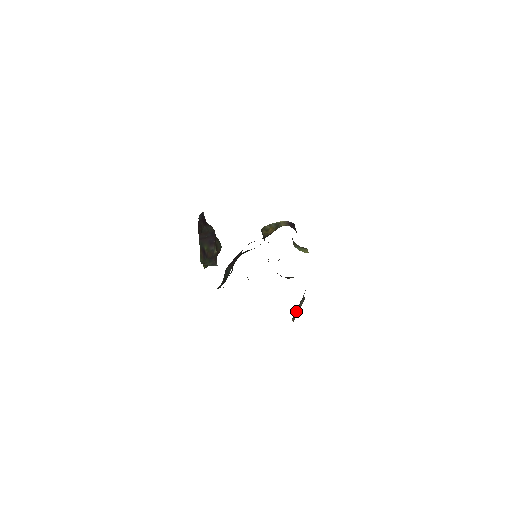
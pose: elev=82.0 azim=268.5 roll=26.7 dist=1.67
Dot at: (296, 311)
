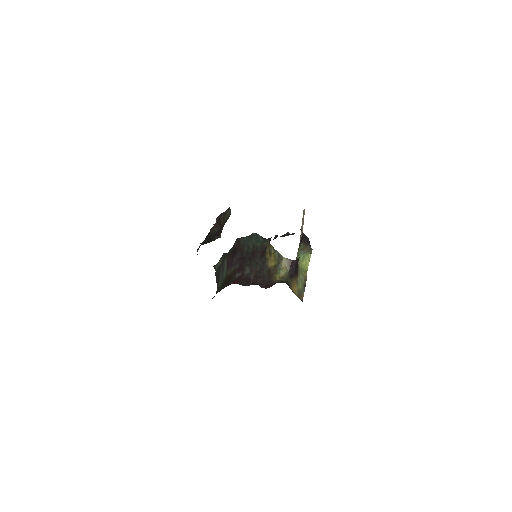
Dot at: occluded
